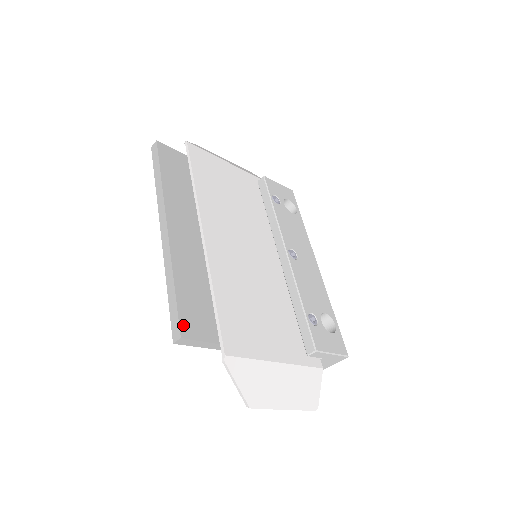
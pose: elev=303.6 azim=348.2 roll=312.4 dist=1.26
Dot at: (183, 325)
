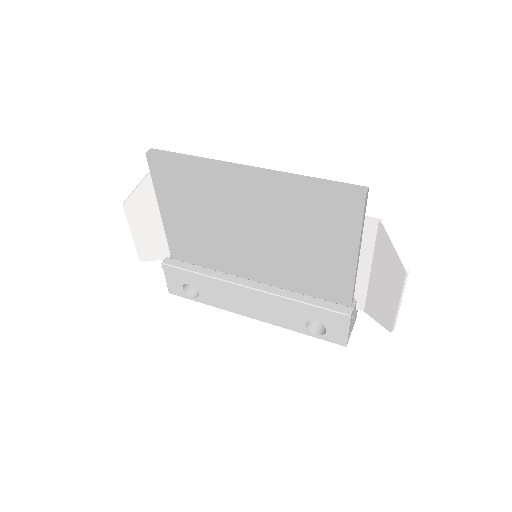
Dot at: (355, 188)
